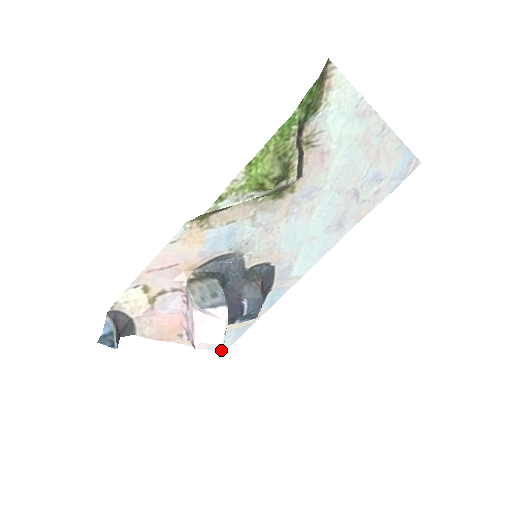
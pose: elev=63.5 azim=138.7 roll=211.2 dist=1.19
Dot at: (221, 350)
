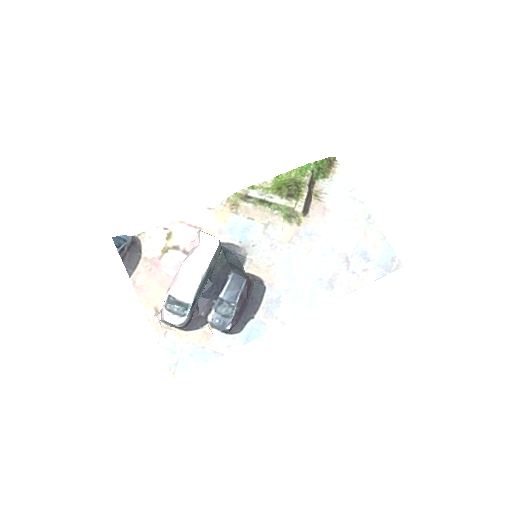
Dot at: (174, 373)
